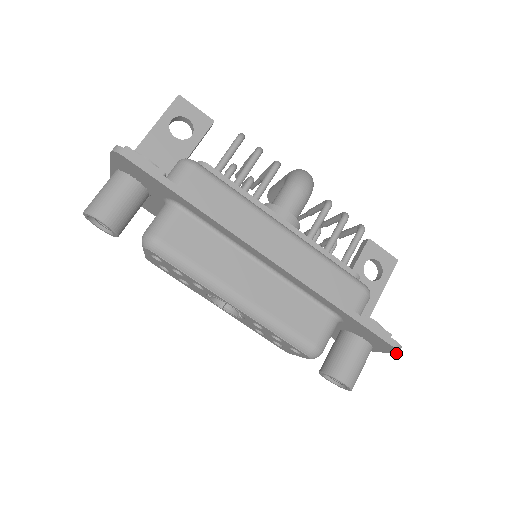
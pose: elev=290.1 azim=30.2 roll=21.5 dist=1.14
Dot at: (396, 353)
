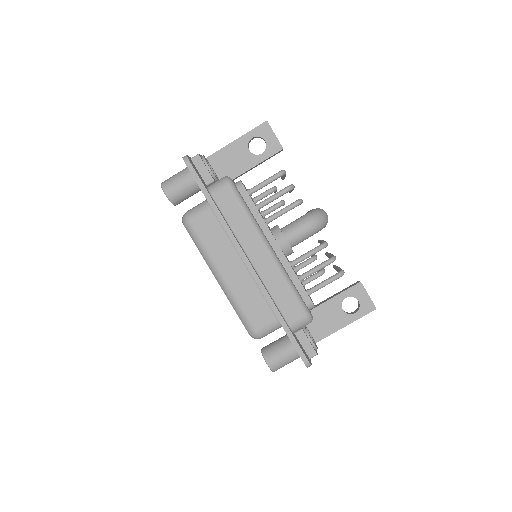
Dot at: (307, 366)
